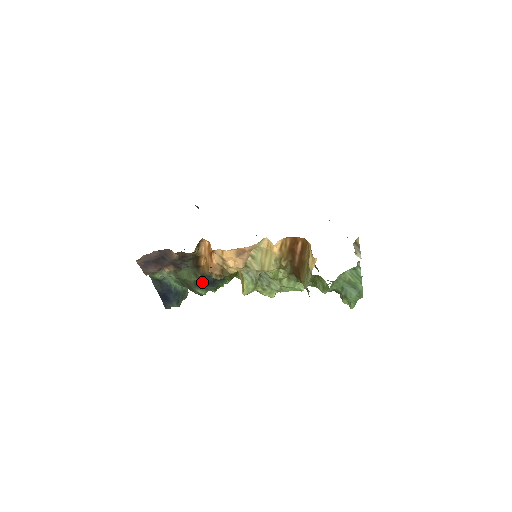
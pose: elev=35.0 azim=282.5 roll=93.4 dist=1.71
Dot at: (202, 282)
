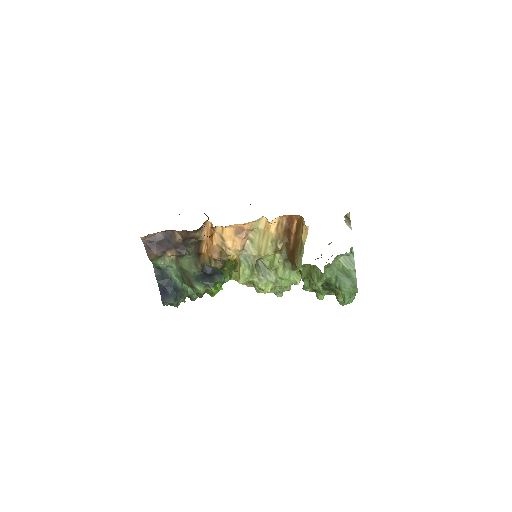
Dot at: (201, 275)
